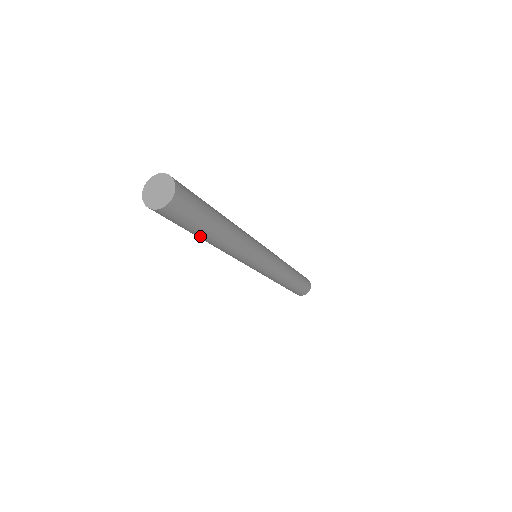
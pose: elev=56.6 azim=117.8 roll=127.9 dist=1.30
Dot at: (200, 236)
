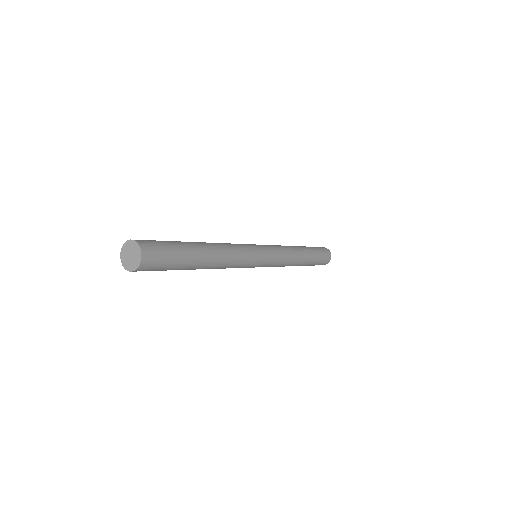
Dot at: (190, 268)
